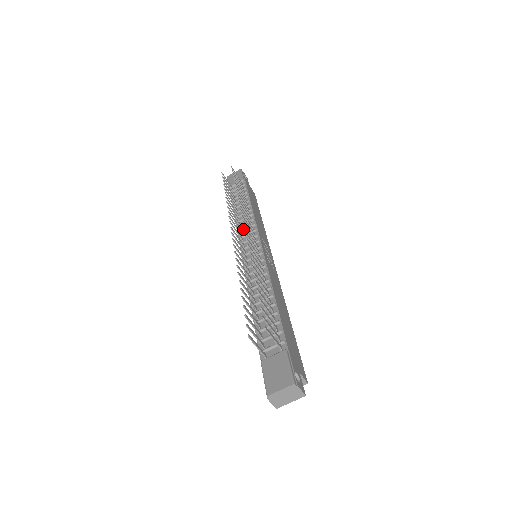
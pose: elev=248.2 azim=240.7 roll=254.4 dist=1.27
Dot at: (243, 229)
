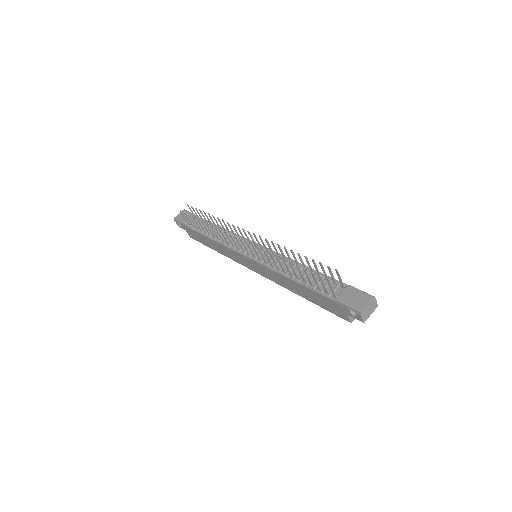
Dot at: (232, 242)
